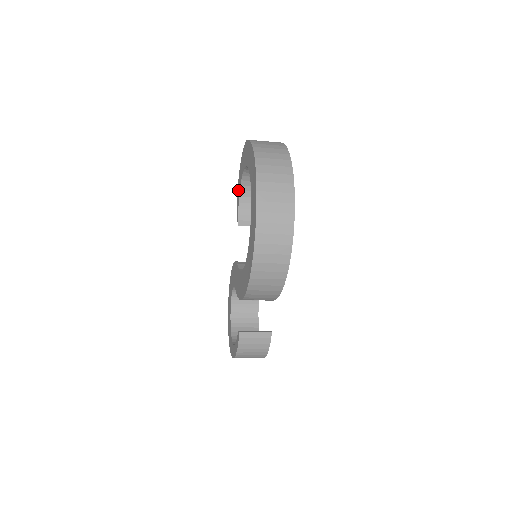
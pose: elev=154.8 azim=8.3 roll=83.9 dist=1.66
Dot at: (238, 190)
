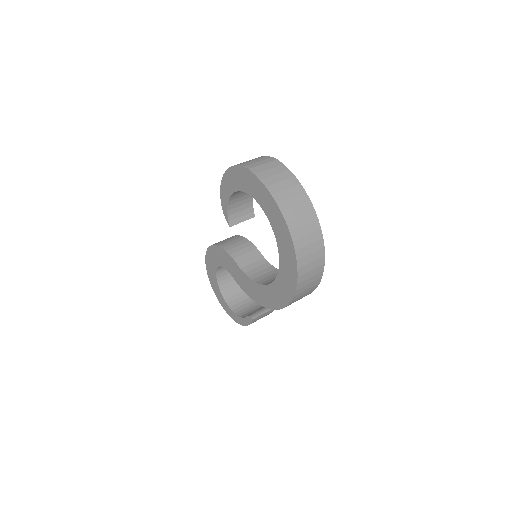
Dot at: (224, 192)
